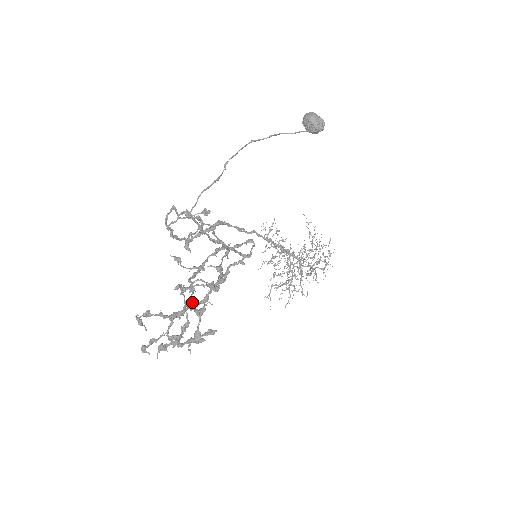
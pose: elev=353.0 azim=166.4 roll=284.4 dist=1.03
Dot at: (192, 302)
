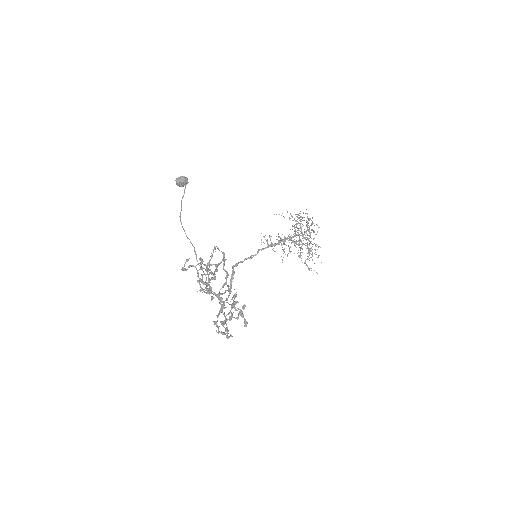
Dot at: occluded
